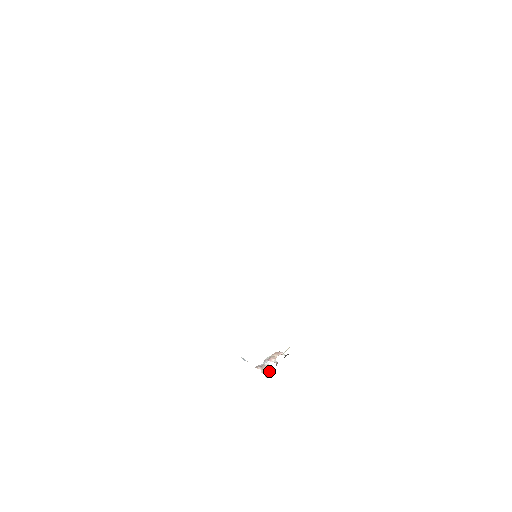
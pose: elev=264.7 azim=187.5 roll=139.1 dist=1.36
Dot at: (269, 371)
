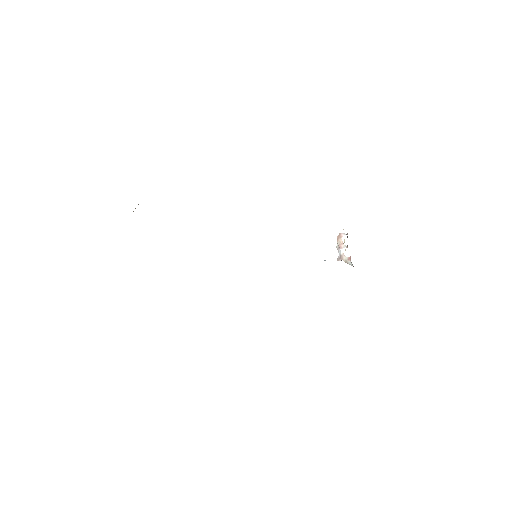
Dot at: (349, 260)
